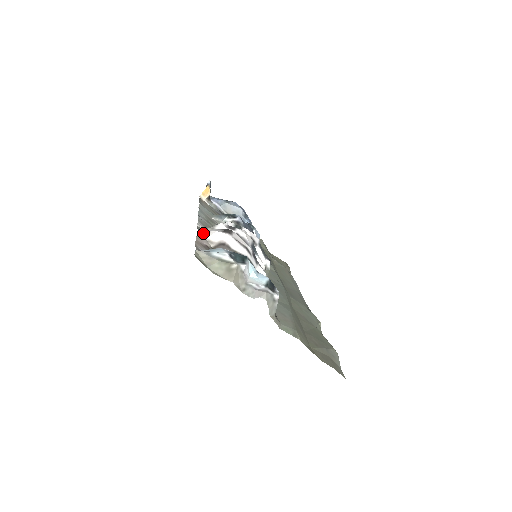
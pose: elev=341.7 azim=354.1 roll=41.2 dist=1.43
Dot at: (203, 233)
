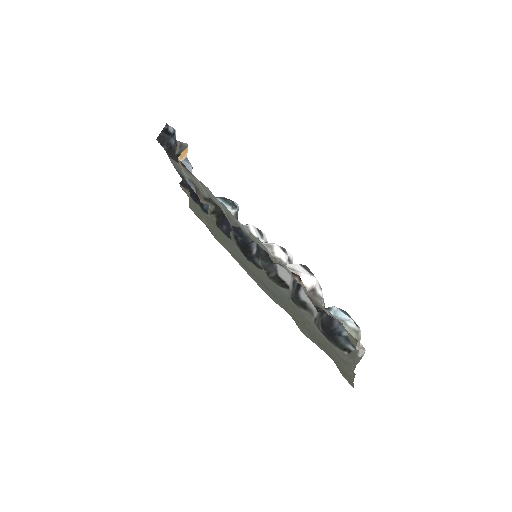
Dot at: (295, 275)
